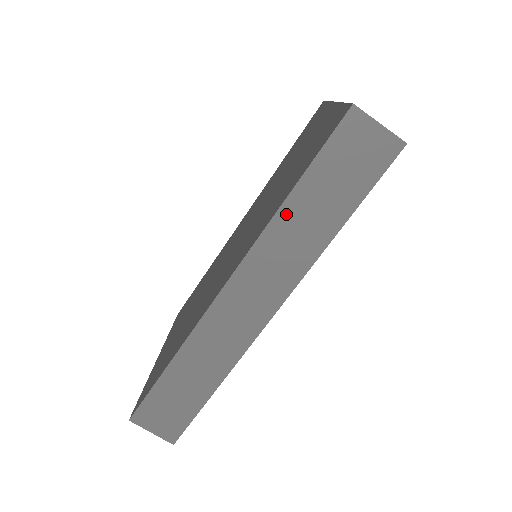
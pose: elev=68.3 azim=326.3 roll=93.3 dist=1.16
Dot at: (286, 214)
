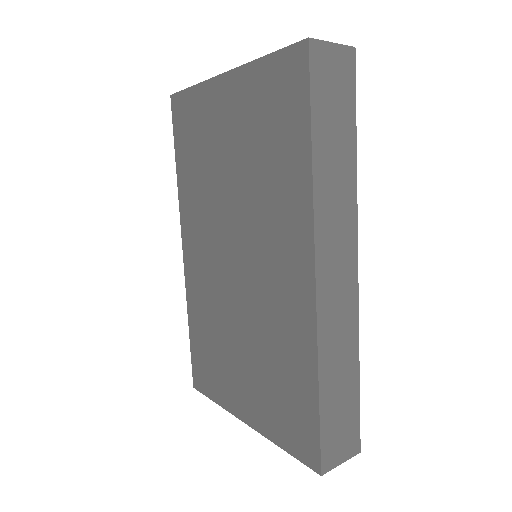
Dot at: (319, 172)
